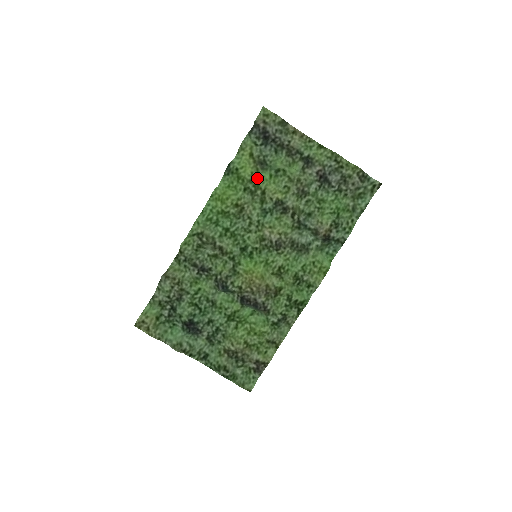
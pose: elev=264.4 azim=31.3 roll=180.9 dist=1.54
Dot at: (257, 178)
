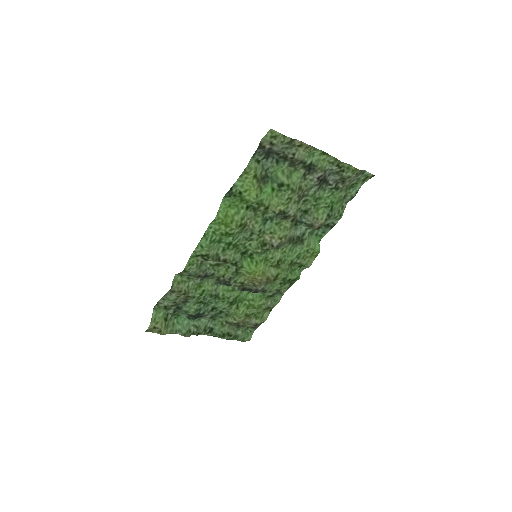
Dot at: (260, 196)
